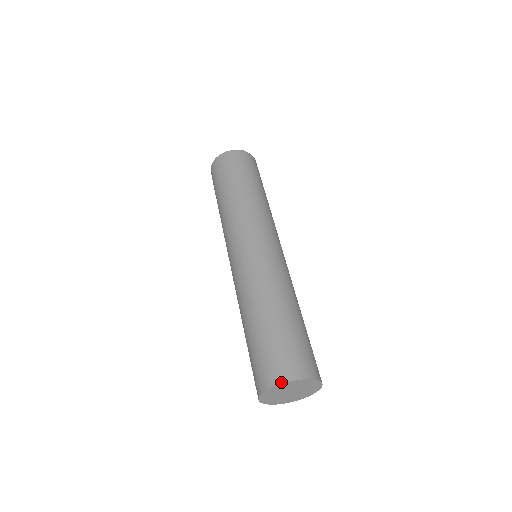
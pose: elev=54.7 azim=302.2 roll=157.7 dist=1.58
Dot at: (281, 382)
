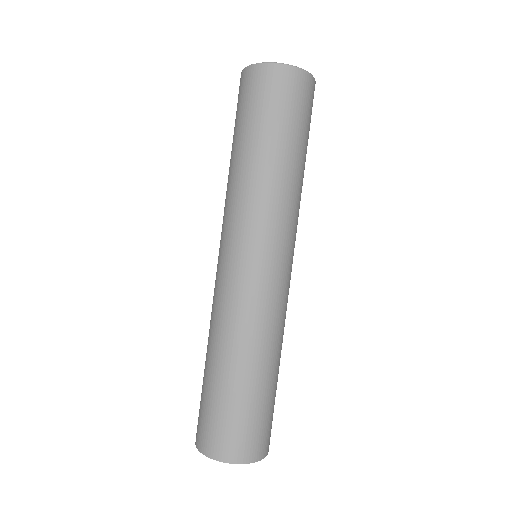
Dot at: (244, 462)
